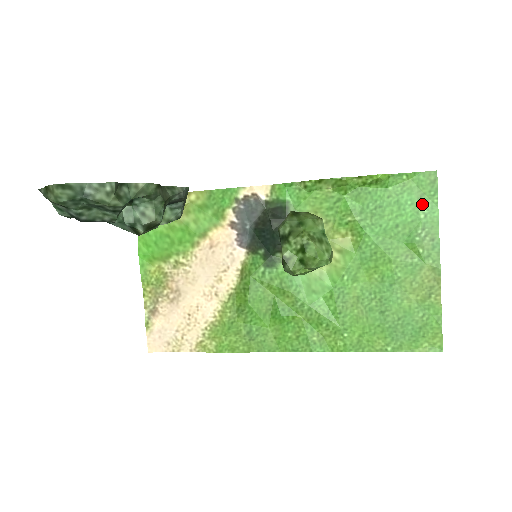
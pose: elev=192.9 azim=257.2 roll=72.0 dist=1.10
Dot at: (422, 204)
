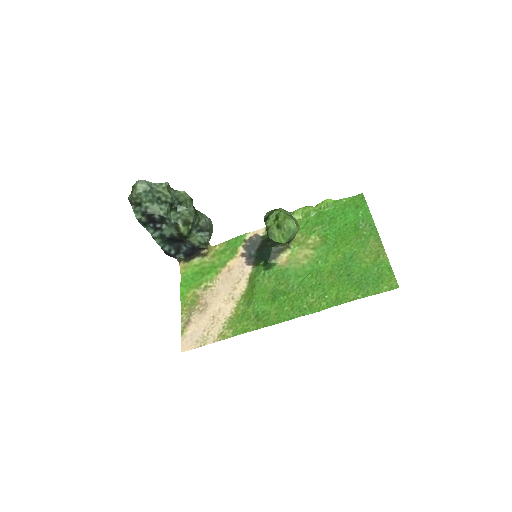
Dot at: (359, 210)
